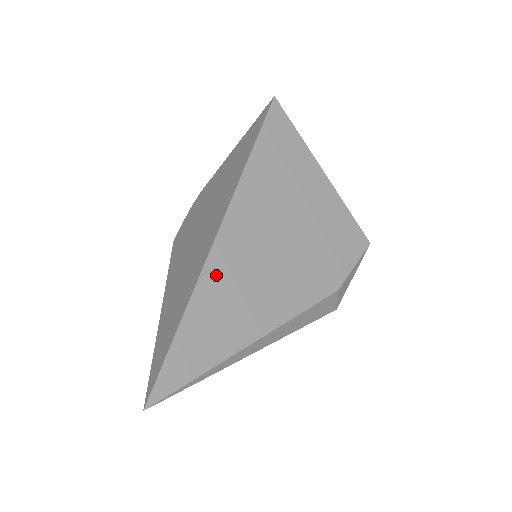
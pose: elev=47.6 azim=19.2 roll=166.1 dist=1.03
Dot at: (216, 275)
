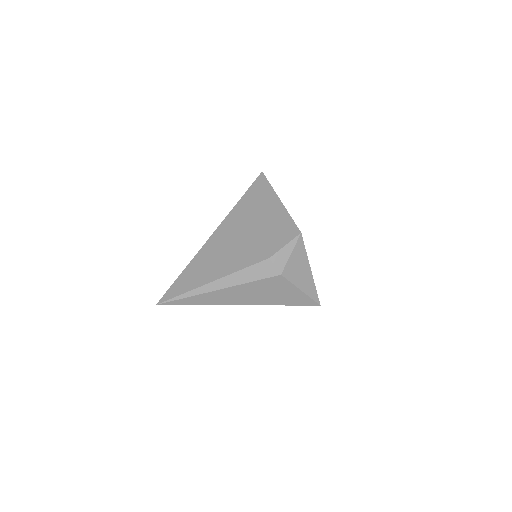
Dot at: (204, 253)
